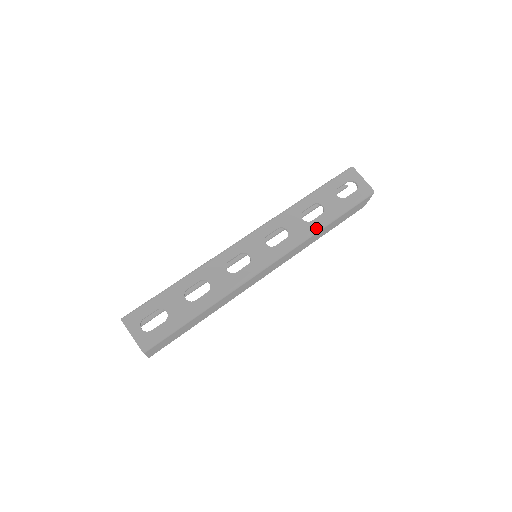
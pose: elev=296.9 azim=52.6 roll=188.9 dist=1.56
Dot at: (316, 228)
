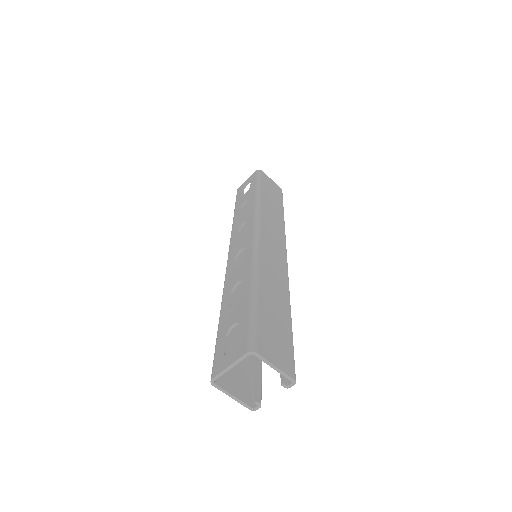
Dot at: (255, 201)
